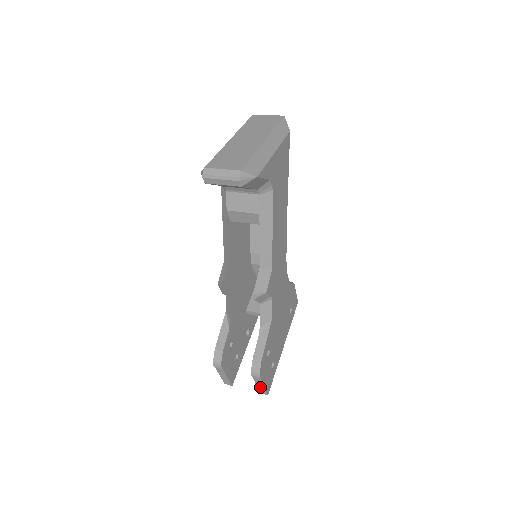
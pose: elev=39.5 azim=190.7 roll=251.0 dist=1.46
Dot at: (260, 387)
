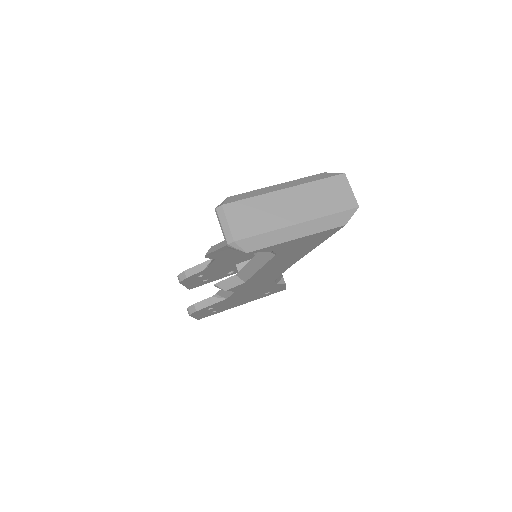
Dot at: occluded
